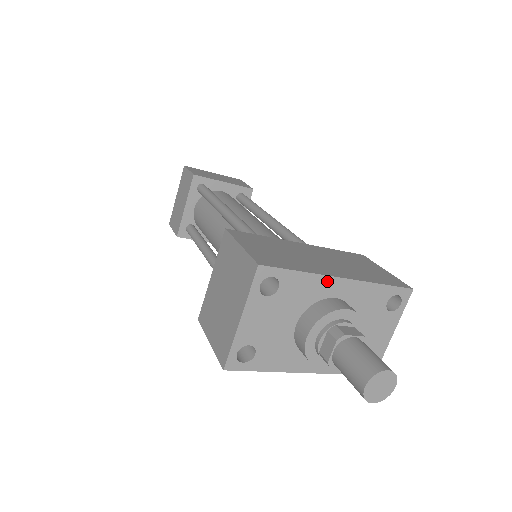
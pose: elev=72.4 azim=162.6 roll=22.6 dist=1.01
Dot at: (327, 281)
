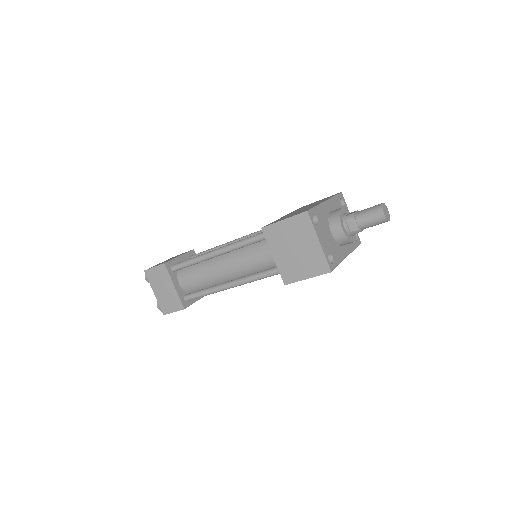
Dot at: (324, 205)
